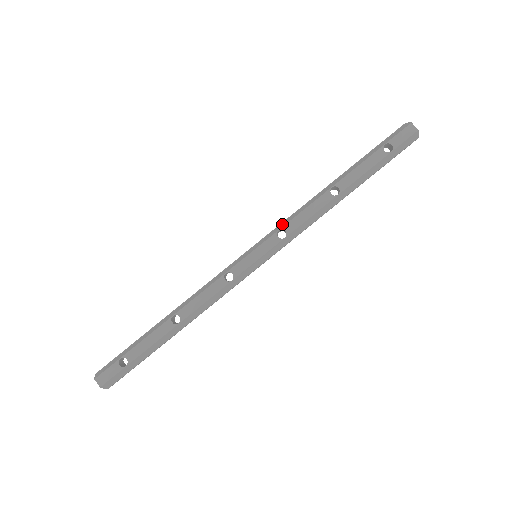
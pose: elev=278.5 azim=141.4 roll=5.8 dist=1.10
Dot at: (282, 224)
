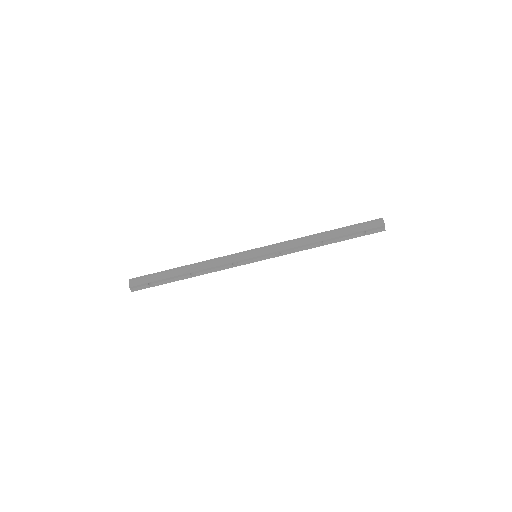
Dot at: (281, 247)
